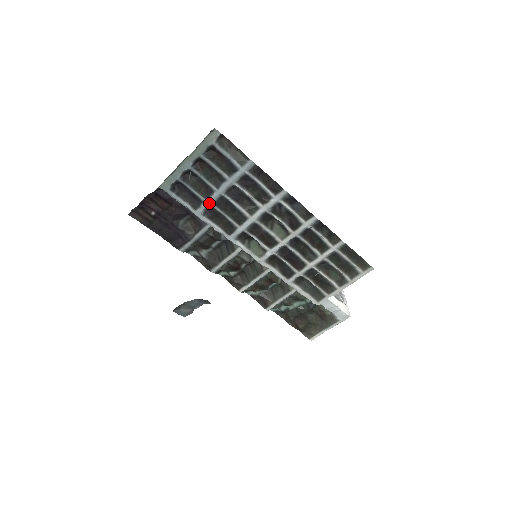
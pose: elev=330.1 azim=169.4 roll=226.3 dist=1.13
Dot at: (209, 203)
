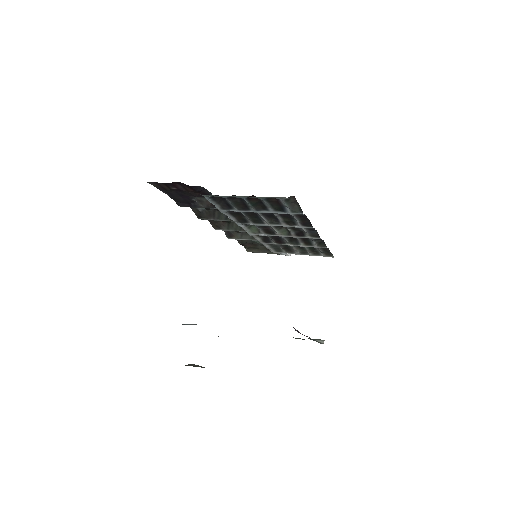
Dot at: (239, 211)
